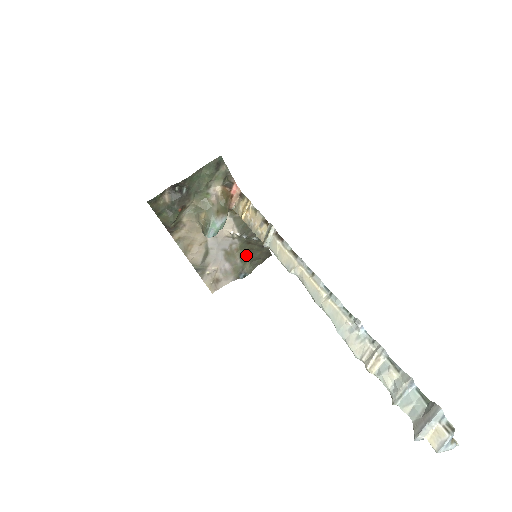
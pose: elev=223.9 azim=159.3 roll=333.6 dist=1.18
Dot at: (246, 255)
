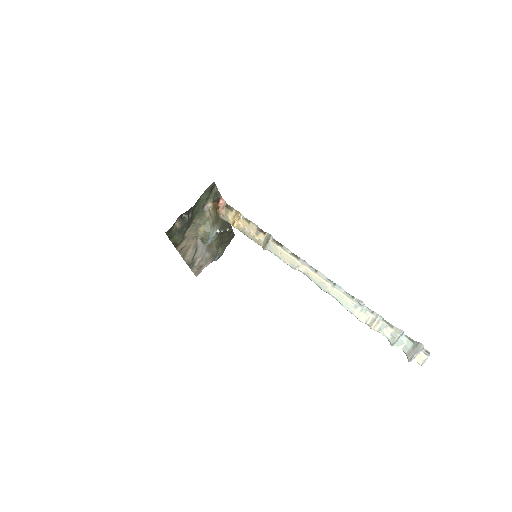
Dot at: (219, 242)
